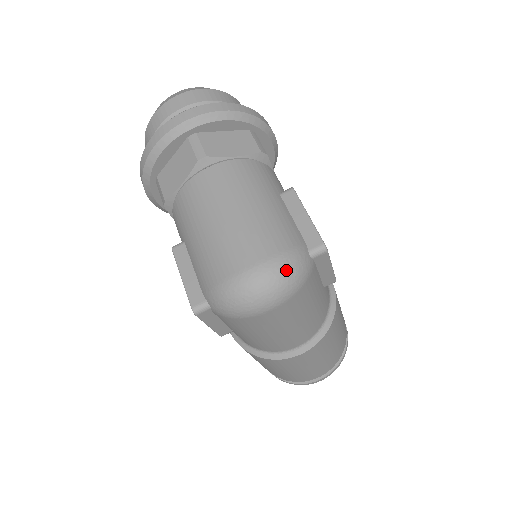
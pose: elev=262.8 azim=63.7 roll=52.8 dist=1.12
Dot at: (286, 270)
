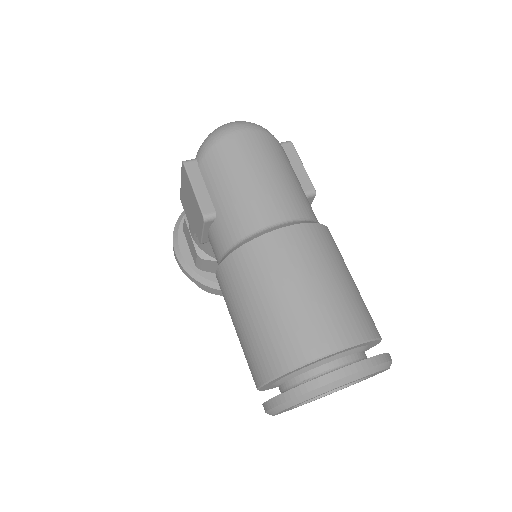
Dot at: occluded
